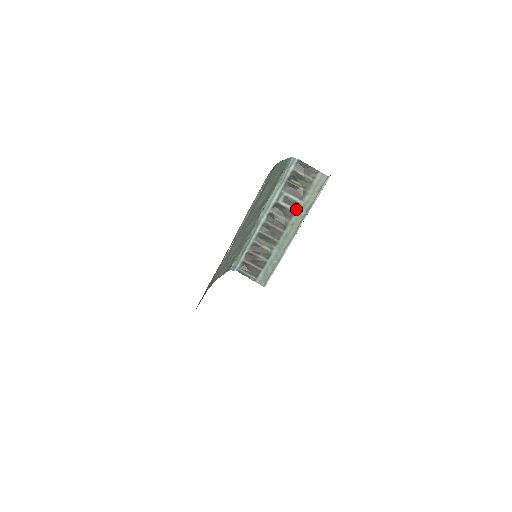
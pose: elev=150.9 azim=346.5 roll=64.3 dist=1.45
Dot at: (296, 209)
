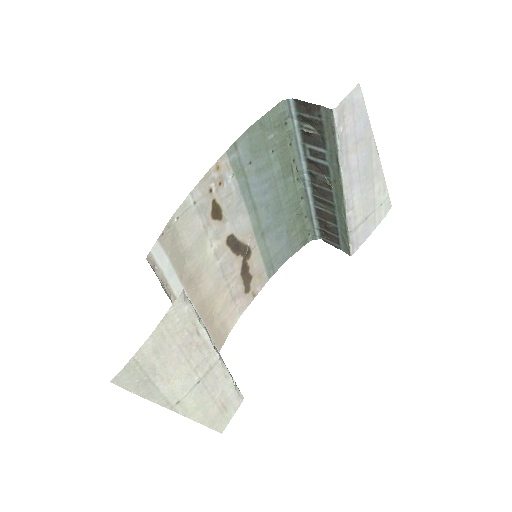
Dot at: (327, 162)
